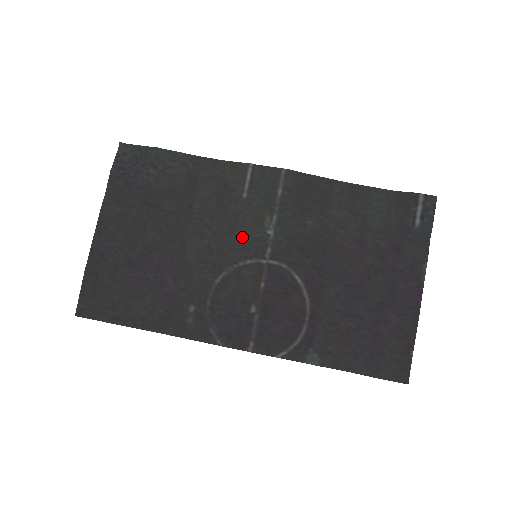
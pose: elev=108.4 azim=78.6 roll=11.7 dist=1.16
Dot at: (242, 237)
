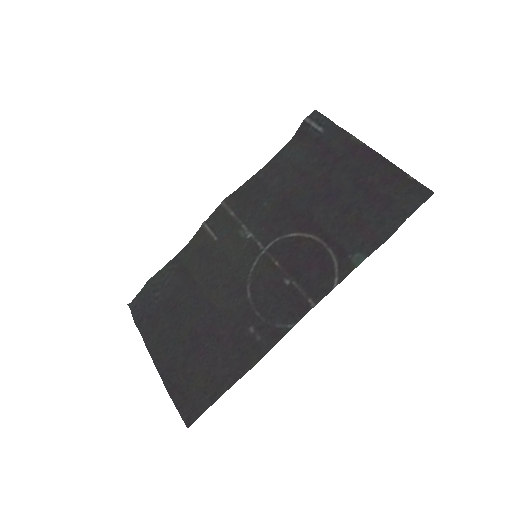
Dot at: (237, 258)
